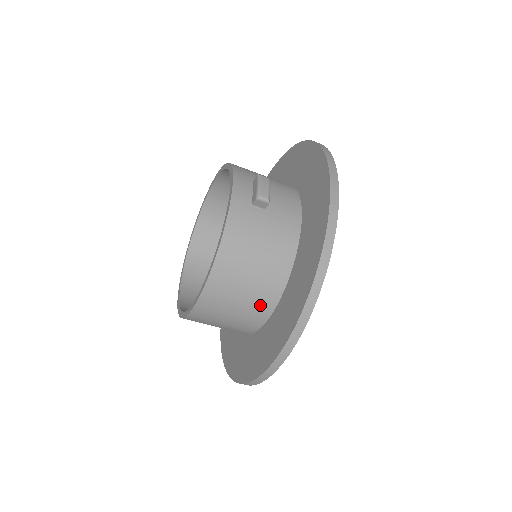
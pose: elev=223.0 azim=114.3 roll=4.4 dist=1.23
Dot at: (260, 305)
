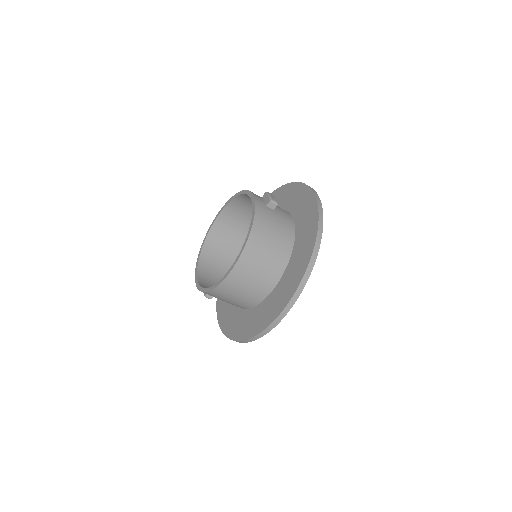
Dot at: (275, 269)
